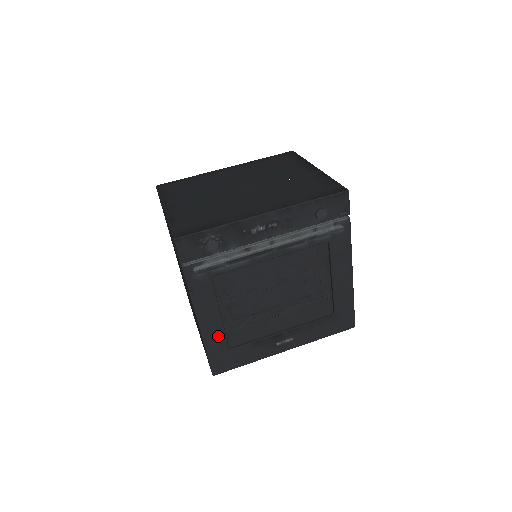
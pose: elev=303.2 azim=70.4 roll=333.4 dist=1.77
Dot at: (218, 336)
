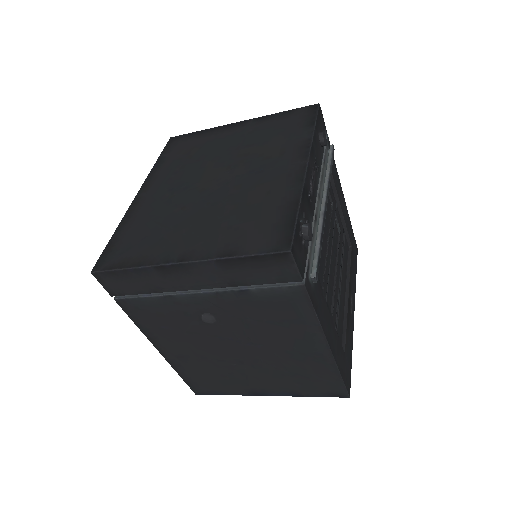
Dot at: (338, 346)
